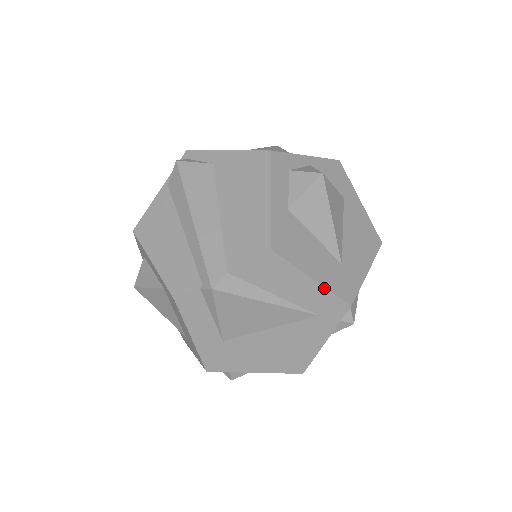
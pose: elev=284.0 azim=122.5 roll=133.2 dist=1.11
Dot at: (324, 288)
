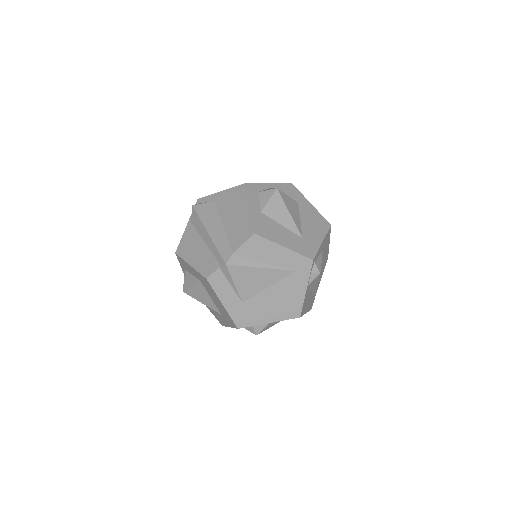
Dot at: (292, 251)
